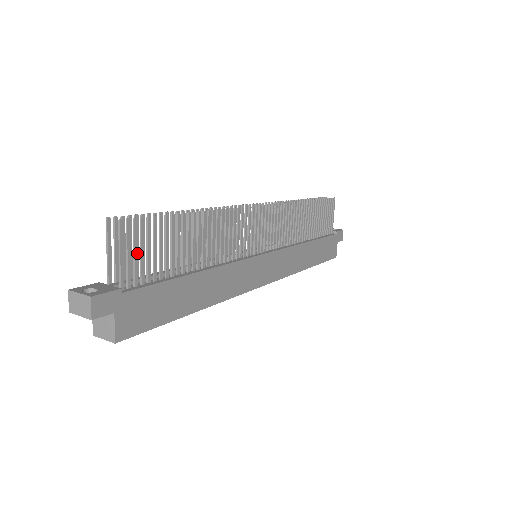
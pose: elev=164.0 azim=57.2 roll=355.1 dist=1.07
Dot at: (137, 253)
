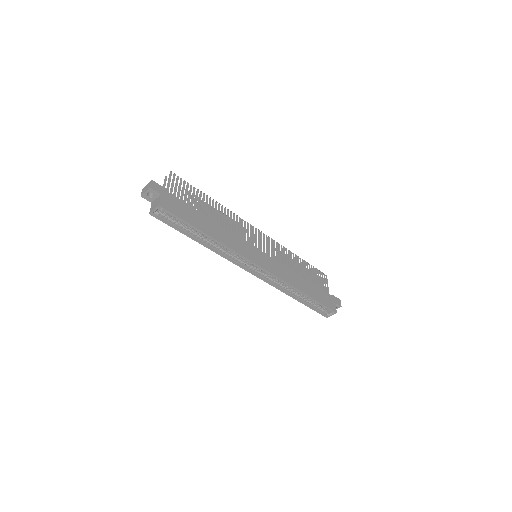
Dot at: occluded
